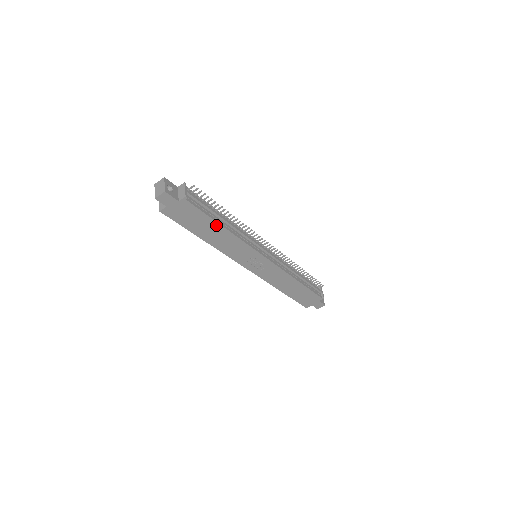
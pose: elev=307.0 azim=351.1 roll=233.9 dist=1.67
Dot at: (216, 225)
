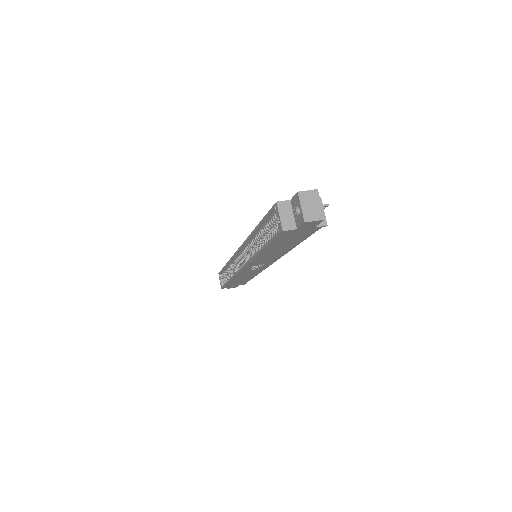
Dot at: (294, 244)
